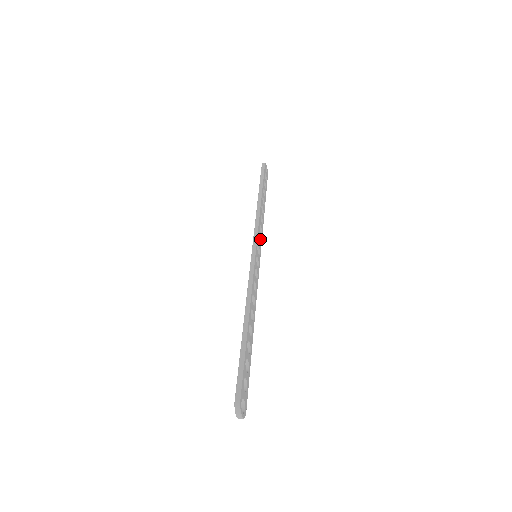
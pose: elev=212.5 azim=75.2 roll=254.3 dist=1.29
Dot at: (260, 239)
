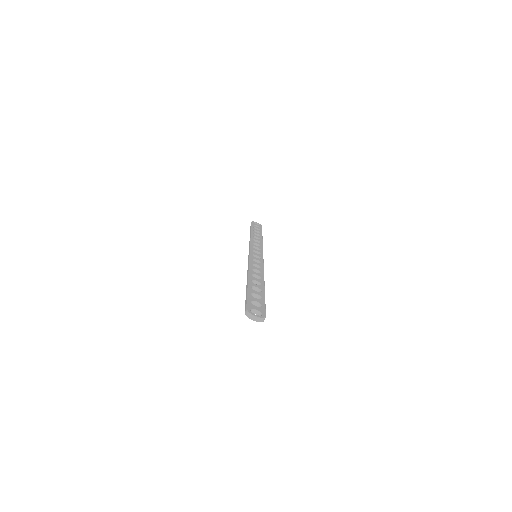
Dot at: (259, 249)
